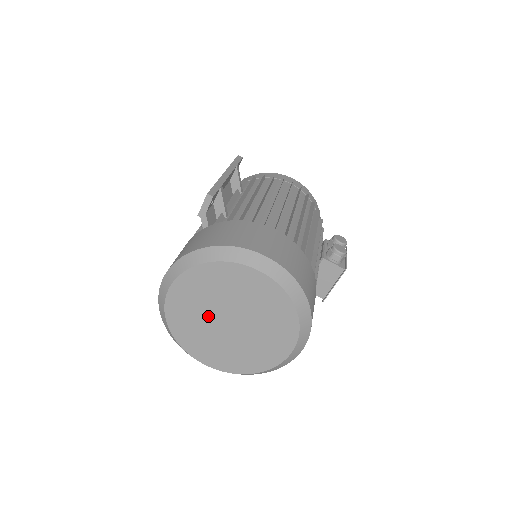
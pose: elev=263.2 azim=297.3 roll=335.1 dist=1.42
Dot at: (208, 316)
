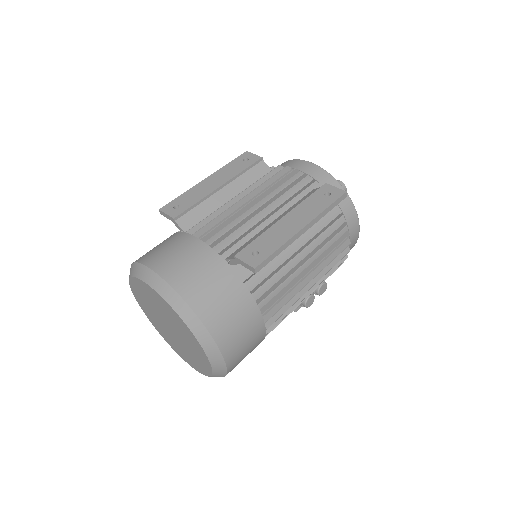
Dot at: (160, 312)
